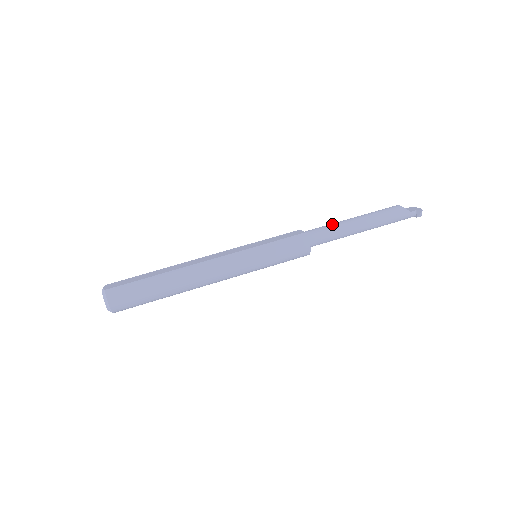
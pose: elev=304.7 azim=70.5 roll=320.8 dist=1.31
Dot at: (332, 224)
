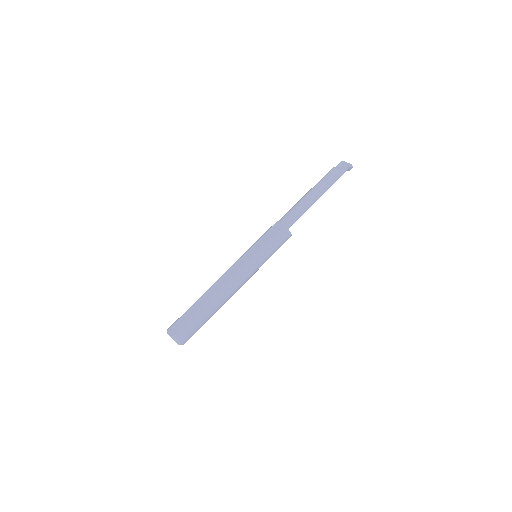
Dot at: (297, 206)
